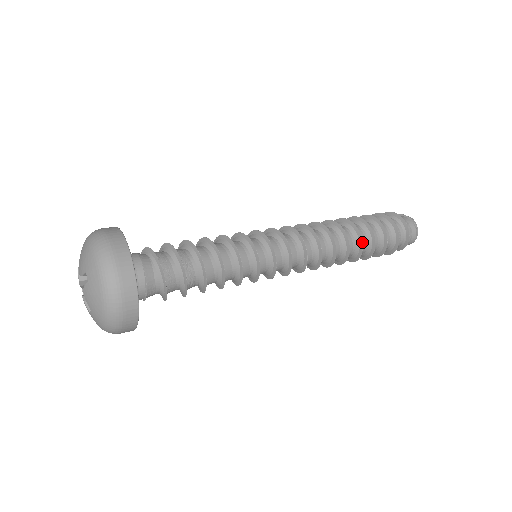
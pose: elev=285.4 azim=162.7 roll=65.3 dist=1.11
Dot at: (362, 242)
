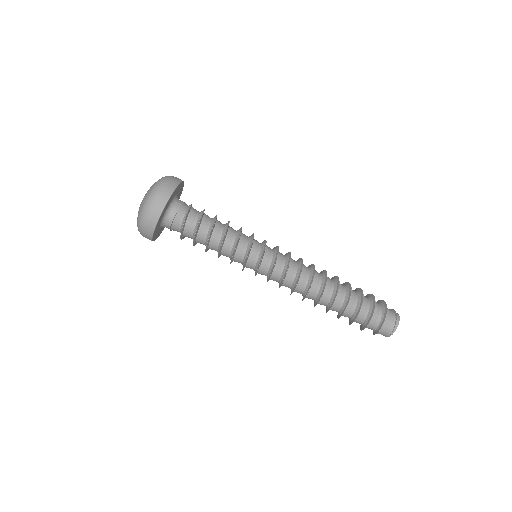
Dot at: (333, 302)
